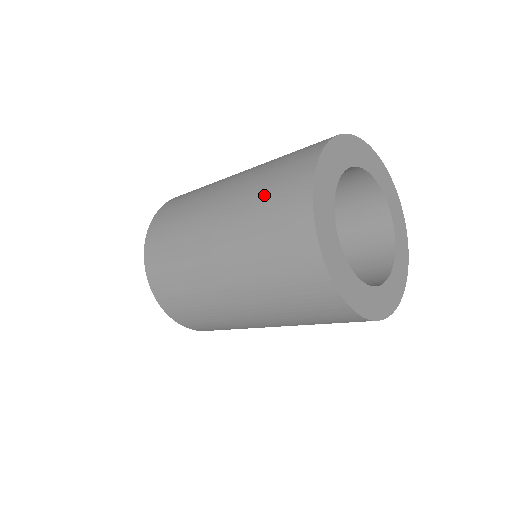
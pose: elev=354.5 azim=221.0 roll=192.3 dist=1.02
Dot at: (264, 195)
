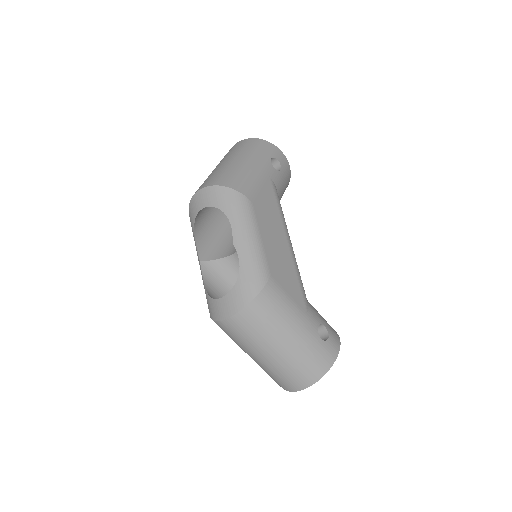
Dot at: (299, 368)
